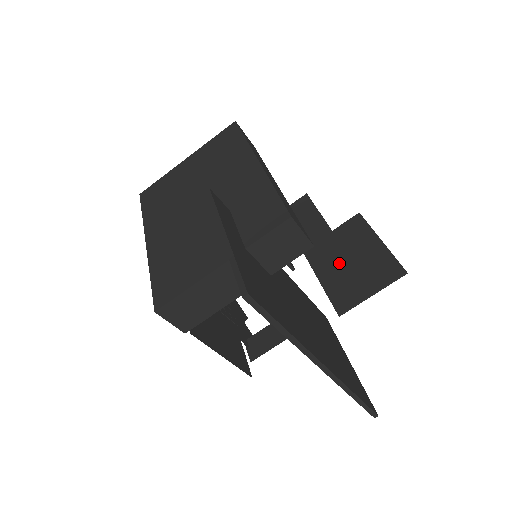
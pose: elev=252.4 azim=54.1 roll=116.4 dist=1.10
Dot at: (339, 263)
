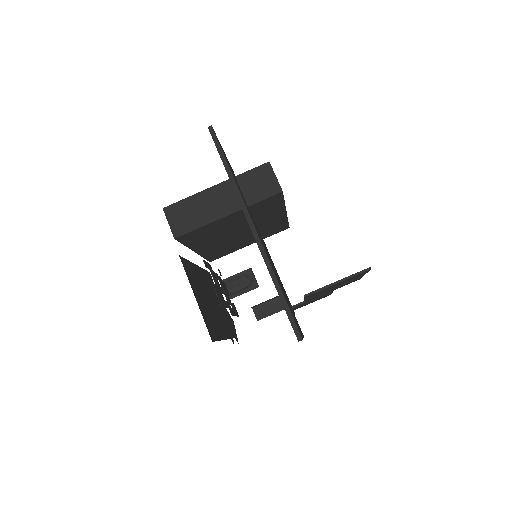
Dot at: occluded
